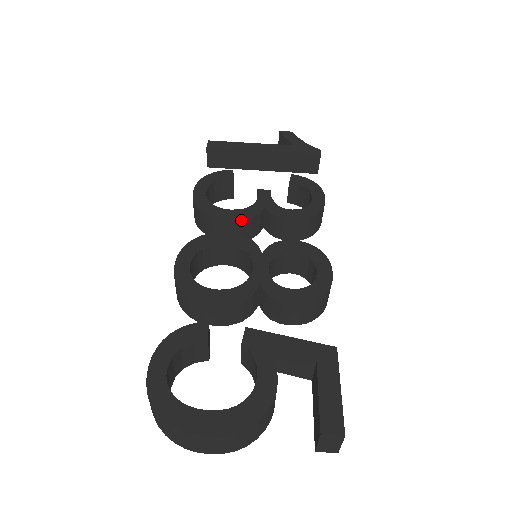
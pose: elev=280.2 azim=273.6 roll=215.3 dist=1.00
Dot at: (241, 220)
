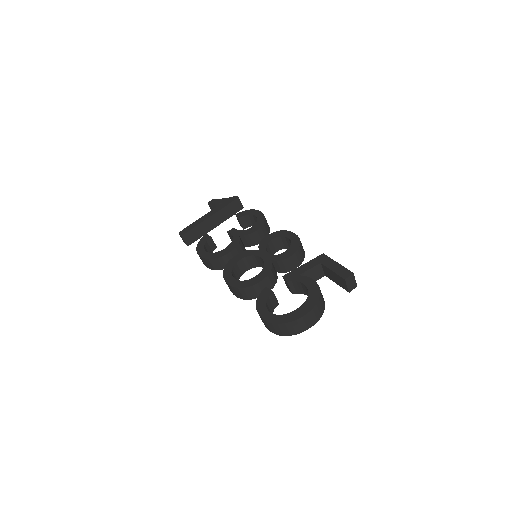
Dot at: (235, 248)
